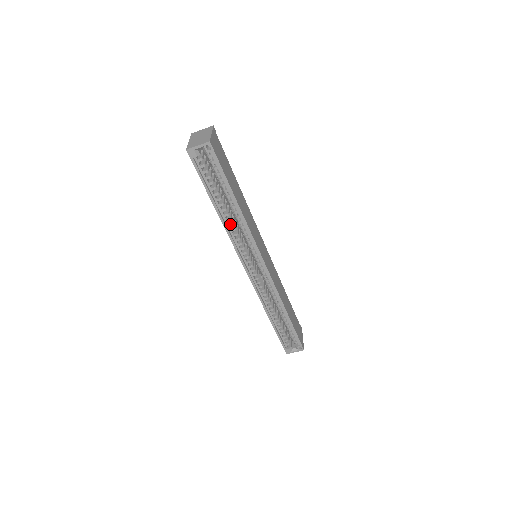
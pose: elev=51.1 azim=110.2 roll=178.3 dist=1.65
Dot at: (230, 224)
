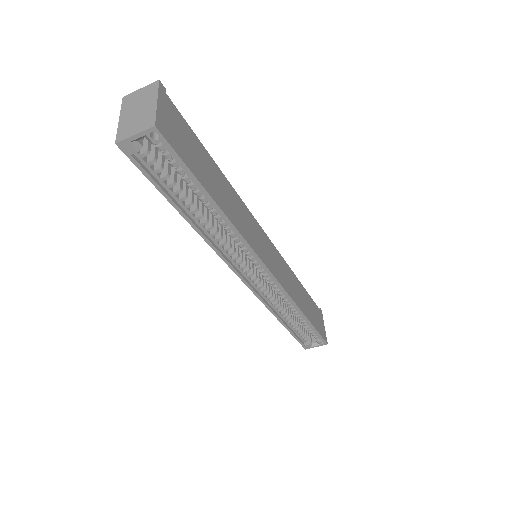
Dot at: (212, 233)
